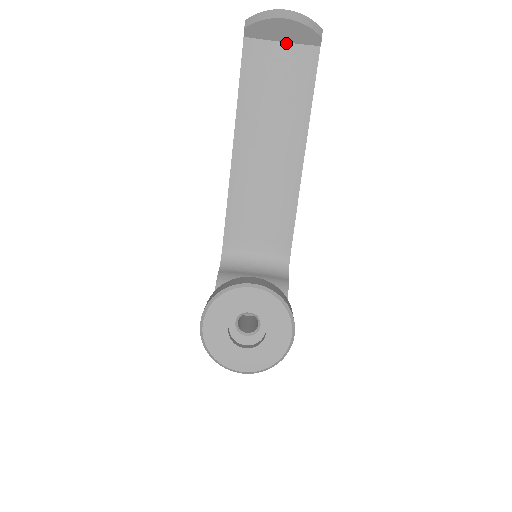
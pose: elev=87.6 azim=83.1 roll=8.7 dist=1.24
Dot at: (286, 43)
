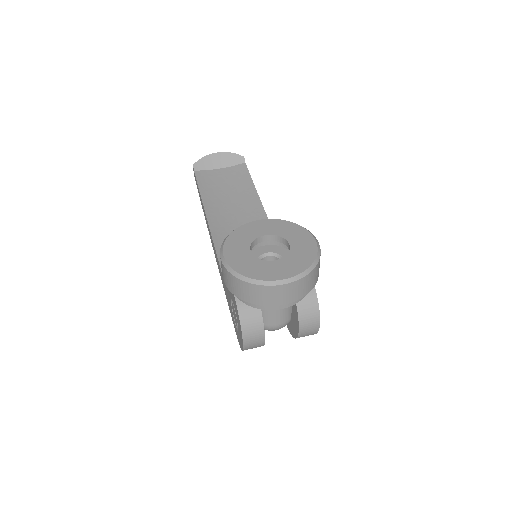
Dot at: (223, 168)
